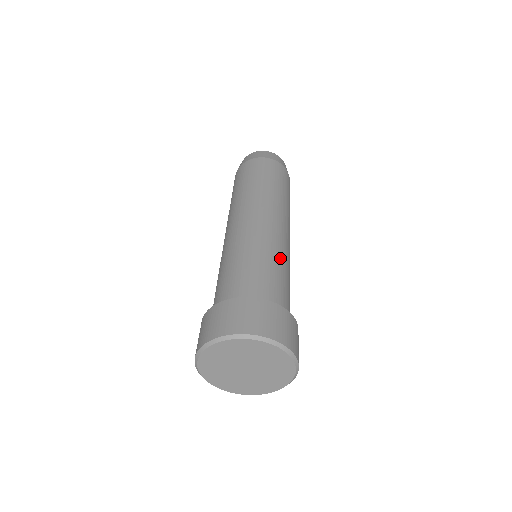
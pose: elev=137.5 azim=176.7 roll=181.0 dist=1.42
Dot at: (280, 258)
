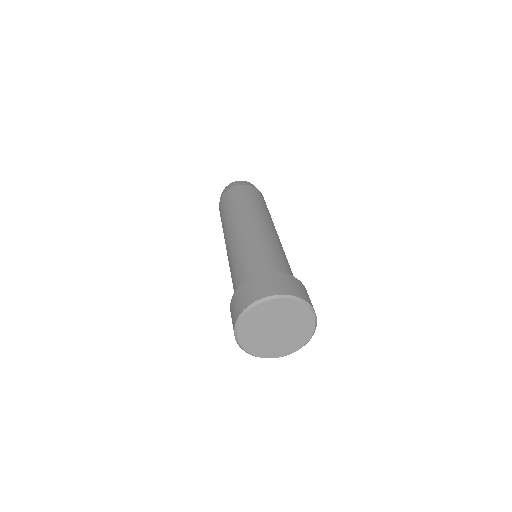
Dot at: (284, 254)
